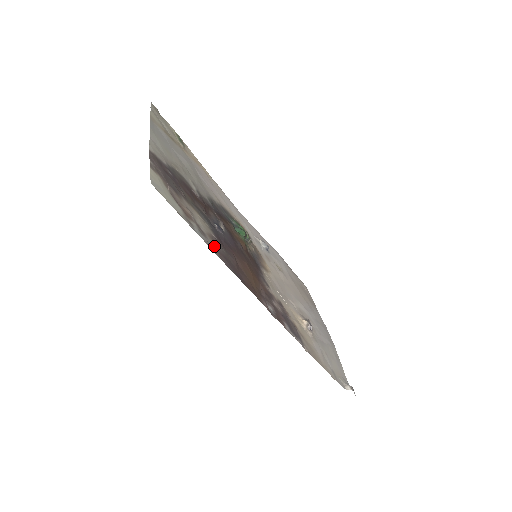
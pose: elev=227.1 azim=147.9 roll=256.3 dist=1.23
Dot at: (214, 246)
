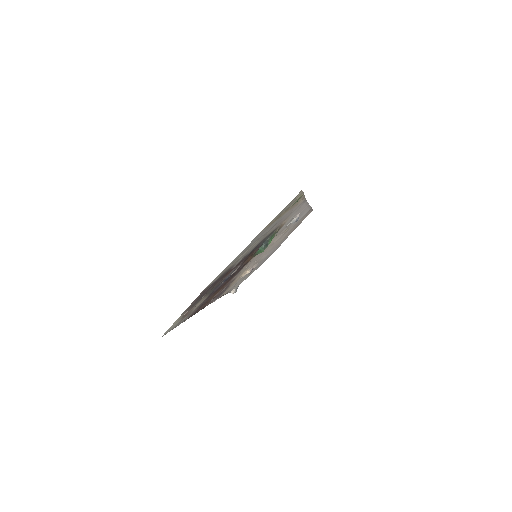
Dot at: (192, 313)
